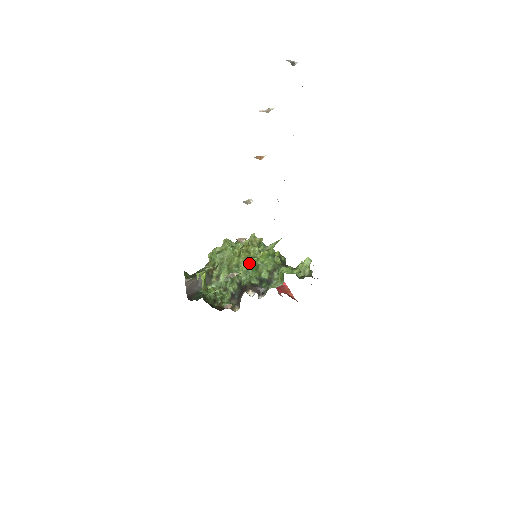
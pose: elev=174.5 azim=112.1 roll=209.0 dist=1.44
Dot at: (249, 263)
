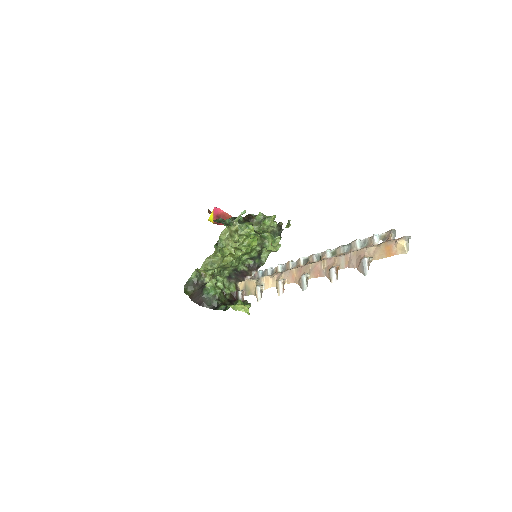
Dot at: (240, 255)
